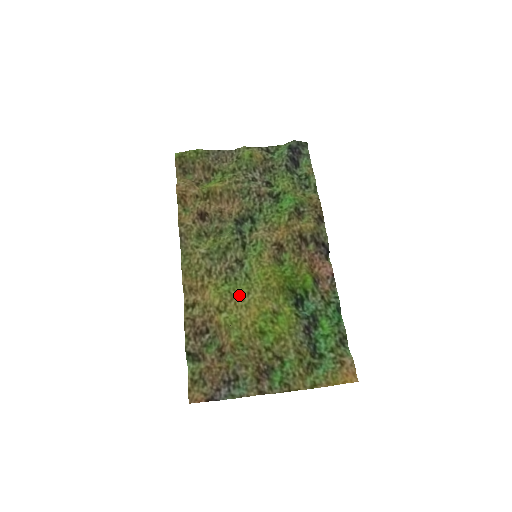
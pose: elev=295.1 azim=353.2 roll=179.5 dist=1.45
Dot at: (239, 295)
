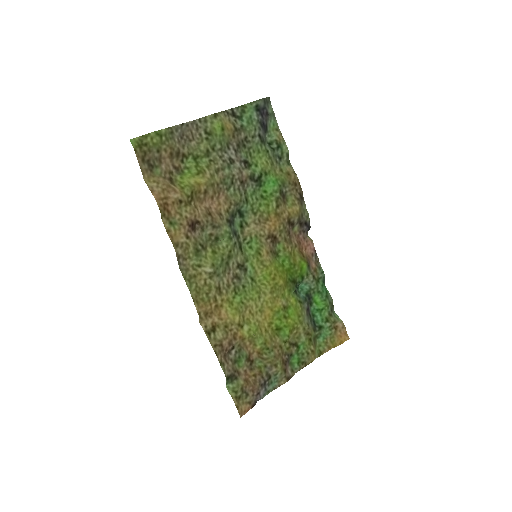
Dot at: (252, 302)
